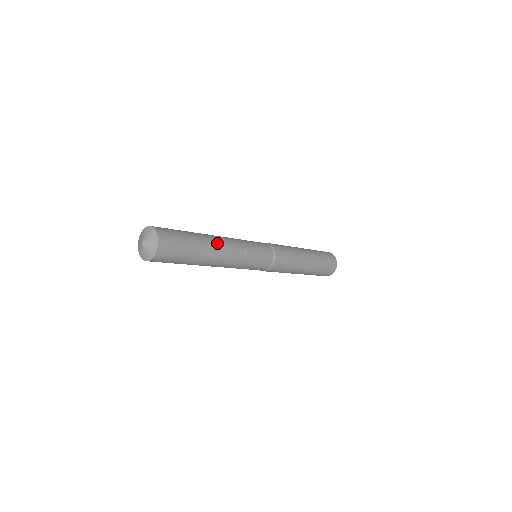
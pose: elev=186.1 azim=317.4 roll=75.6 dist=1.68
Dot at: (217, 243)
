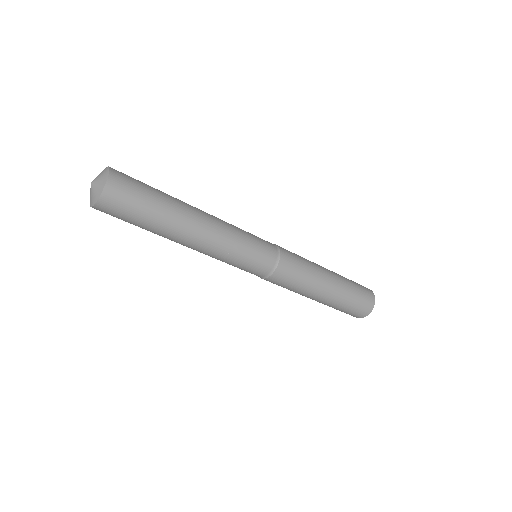
Dot at: (193, 224)
